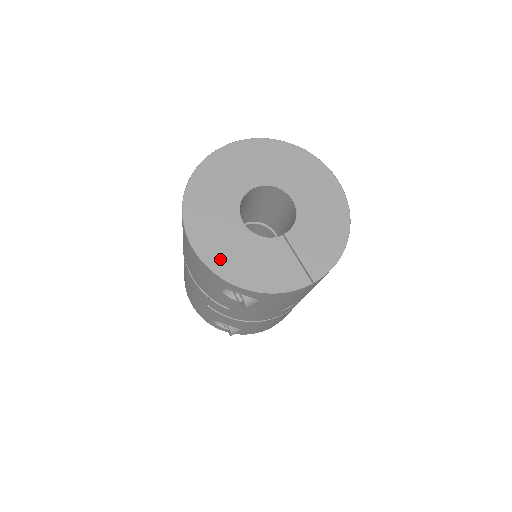
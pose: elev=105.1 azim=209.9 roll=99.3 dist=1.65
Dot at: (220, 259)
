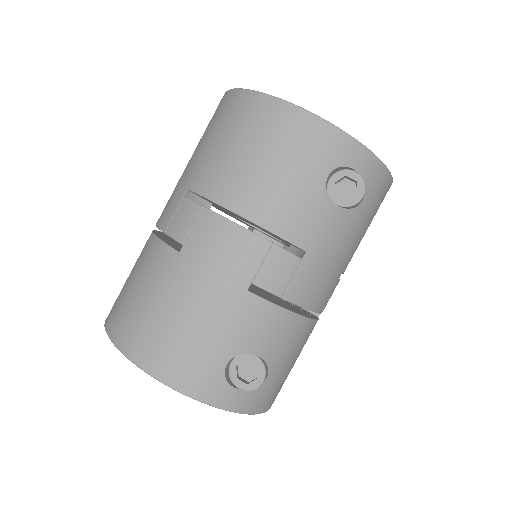
Dot at: occluded
